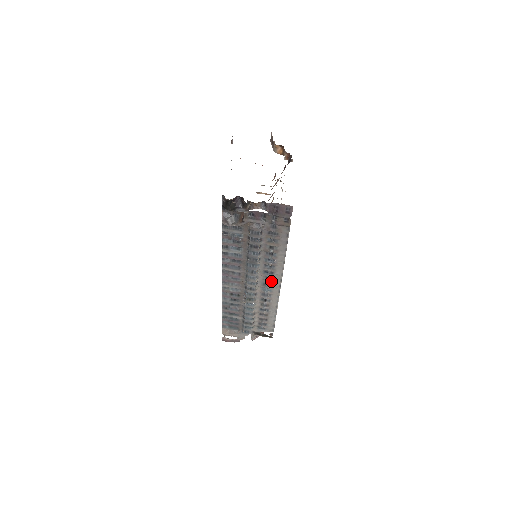
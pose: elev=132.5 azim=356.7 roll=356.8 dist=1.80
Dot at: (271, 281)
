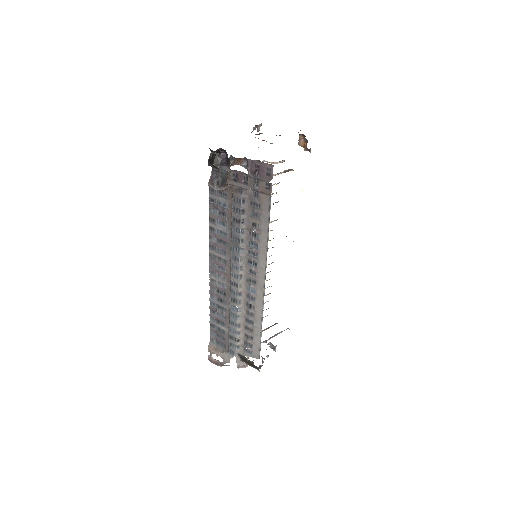
Dot at: (255, 277)
